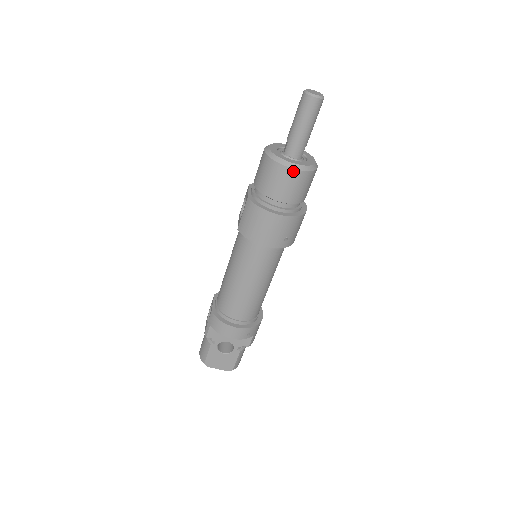
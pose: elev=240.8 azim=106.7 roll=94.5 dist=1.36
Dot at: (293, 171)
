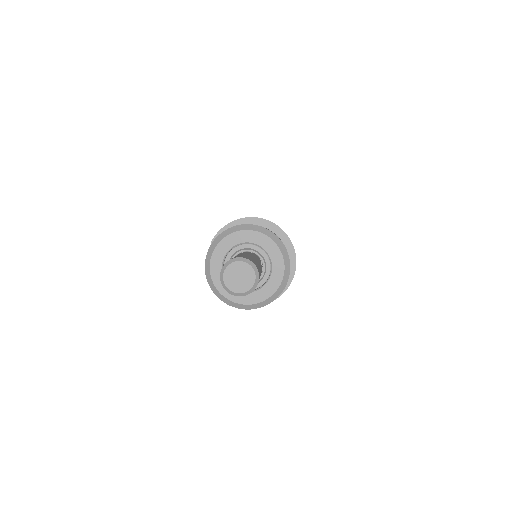
Dot at: (251, 308)
